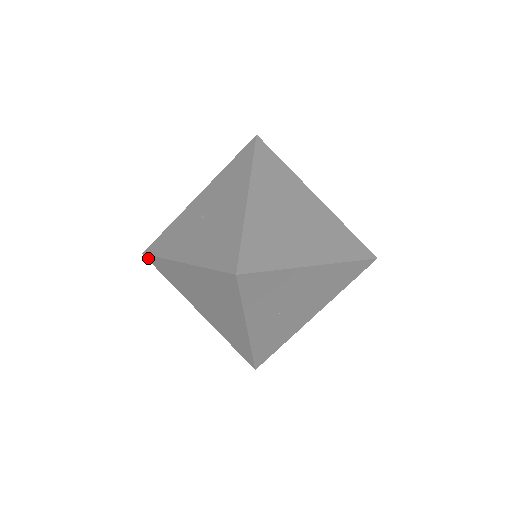
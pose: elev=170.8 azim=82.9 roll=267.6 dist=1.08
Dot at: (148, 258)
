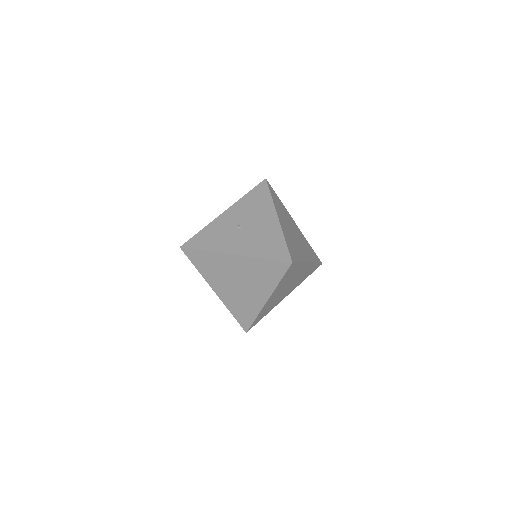
Dot at: (185, 251)
